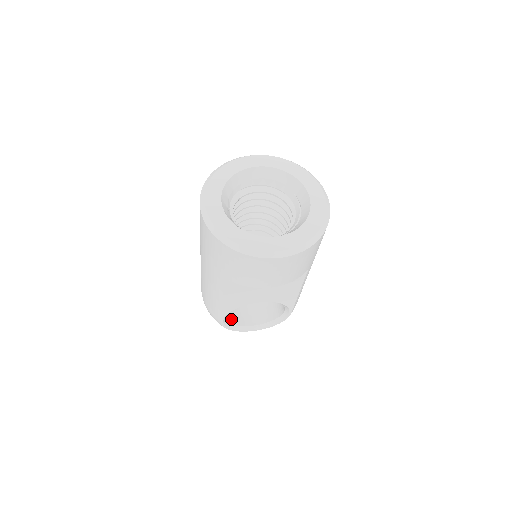
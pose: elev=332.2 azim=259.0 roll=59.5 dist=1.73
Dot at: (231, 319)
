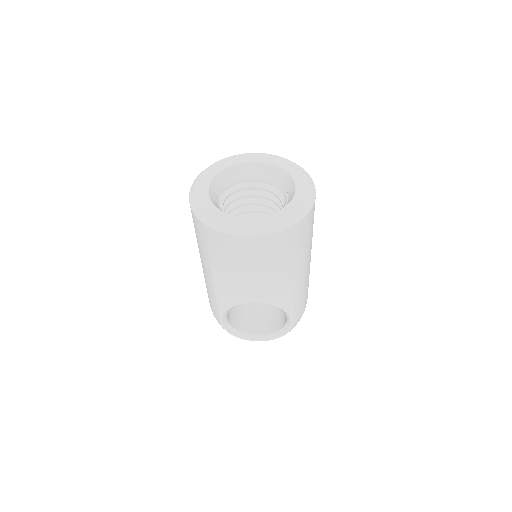
Dot at: (235, 324)
